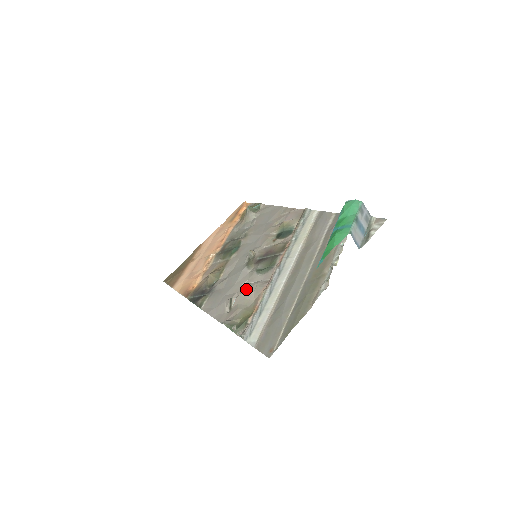
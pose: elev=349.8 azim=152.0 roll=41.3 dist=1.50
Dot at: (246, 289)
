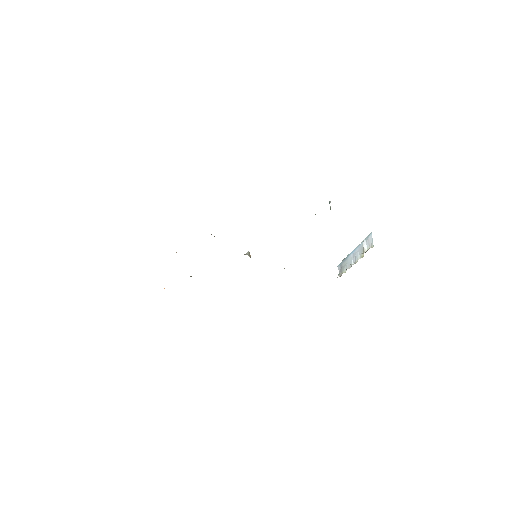
Dot at: occluded
